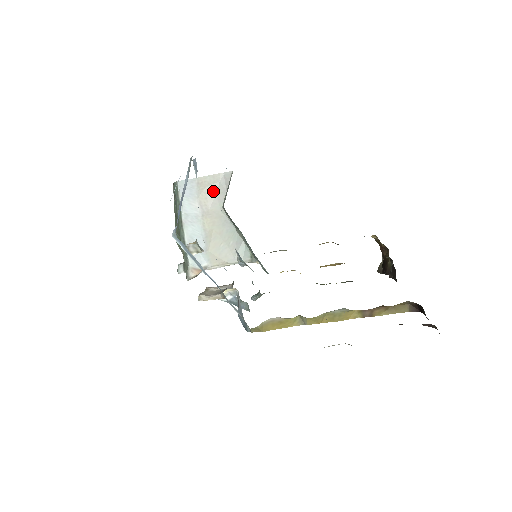
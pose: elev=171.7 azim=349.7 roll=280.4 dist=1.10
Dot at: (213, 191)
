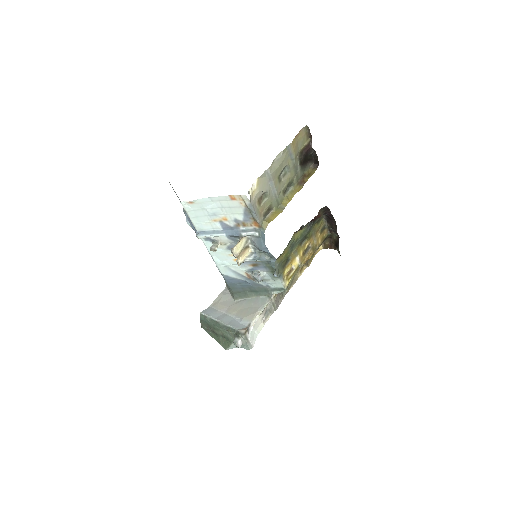
Dot at: (223, 301)
